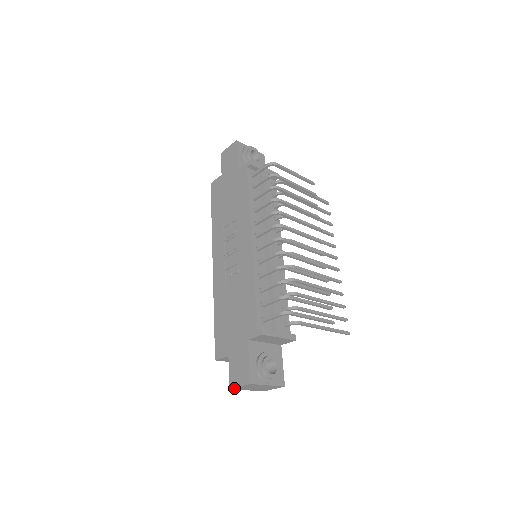
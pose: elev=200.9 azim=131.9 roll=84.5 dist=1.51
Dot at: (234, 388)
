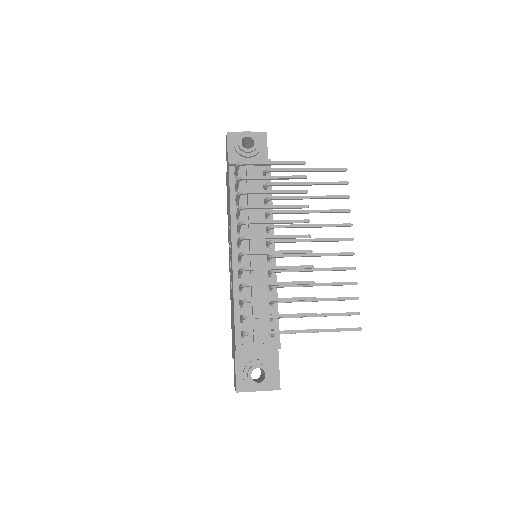
Dot at: occluded
